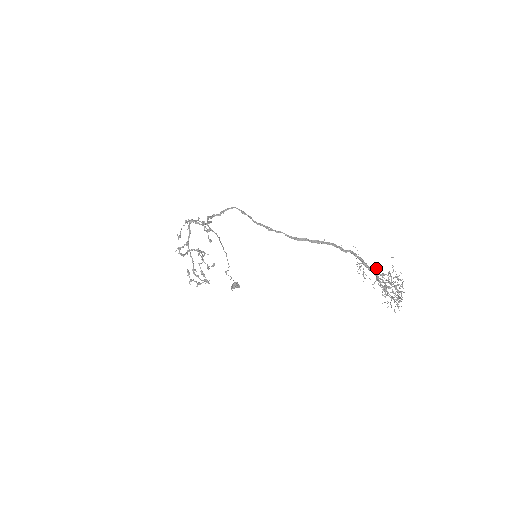
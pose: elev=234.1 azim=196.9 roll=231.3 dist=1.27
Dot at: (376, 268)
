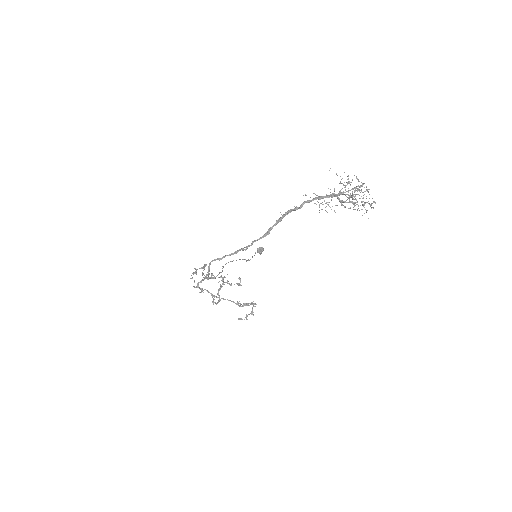
Dot at: occluded
